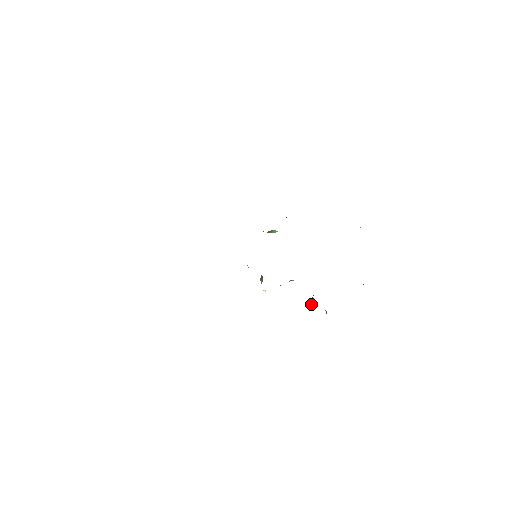
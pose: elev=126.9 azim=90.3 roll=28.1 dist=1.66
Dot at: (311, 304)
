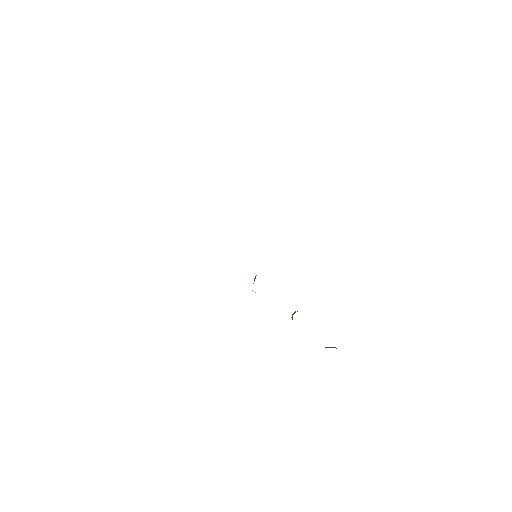
Dot at: (292, 317)
